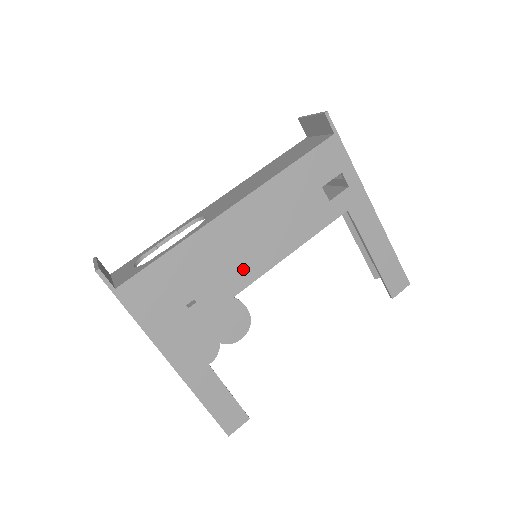
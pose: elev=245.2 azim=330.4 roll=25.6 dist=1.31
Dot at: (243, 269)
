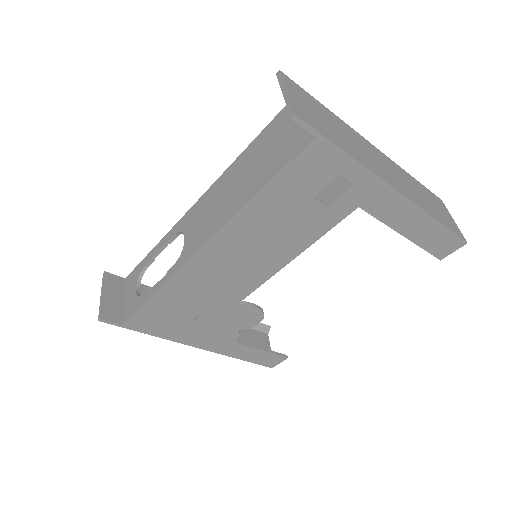
Dot at: (238, 286)
